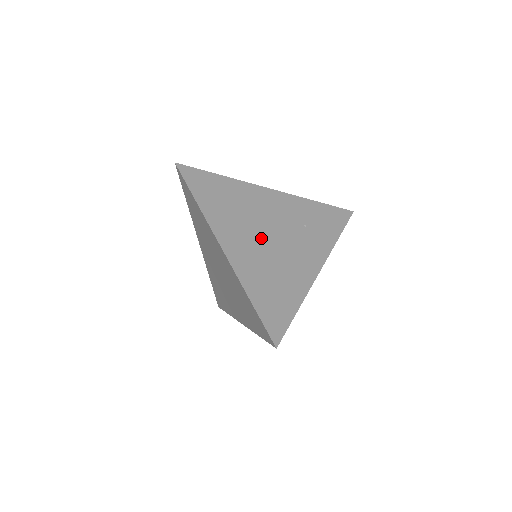
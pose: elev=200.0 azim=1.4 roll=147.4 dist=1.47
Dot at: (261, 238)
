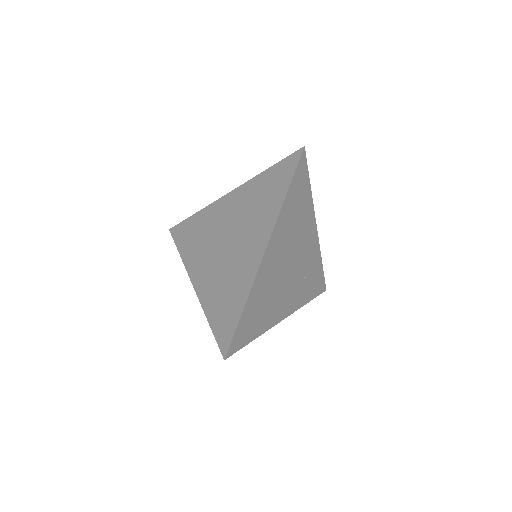
Dot at: (285, 264)
